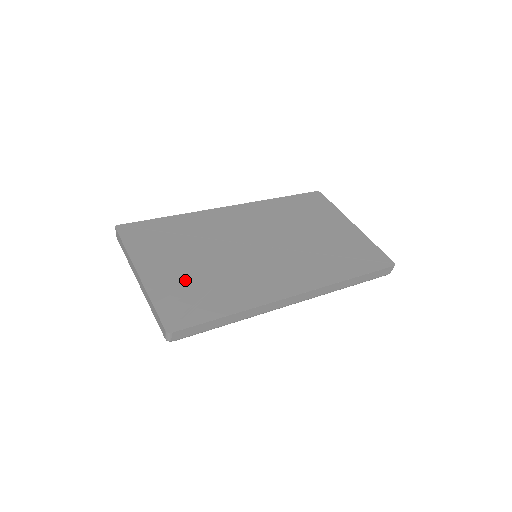
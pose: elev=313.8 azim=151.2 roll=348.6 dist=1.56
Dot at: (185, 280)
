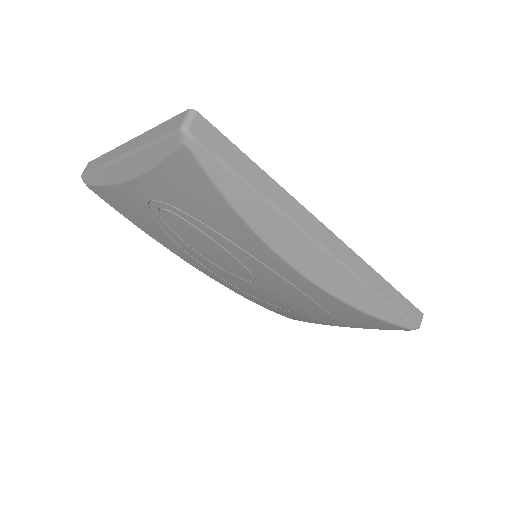
Dot at: occluded
